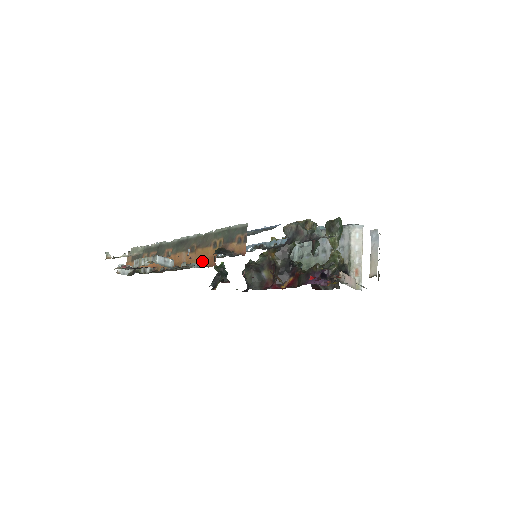
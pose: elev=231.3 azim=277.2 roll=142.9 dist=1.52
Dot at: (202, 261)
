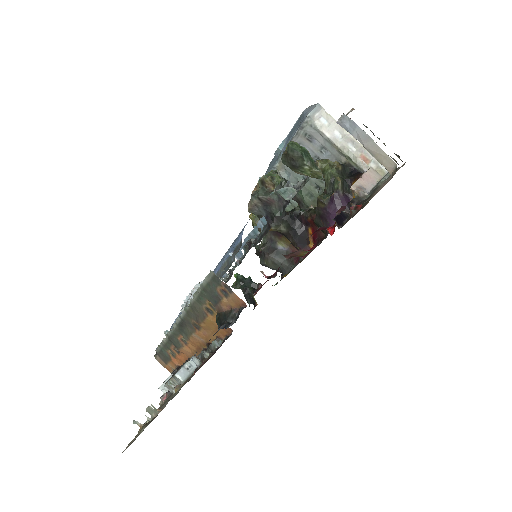
Dot at: (217, 333)
